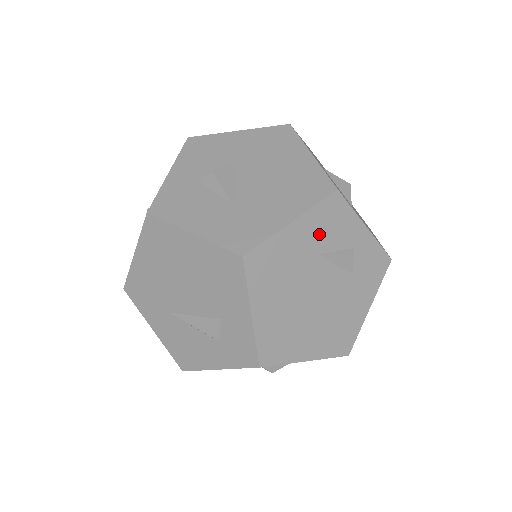
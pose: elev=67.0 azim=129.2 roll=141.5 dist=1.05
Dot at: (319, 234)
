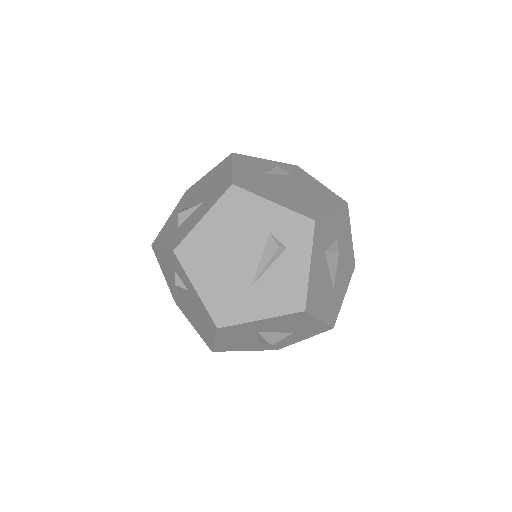
Dot at: (251, 167)
